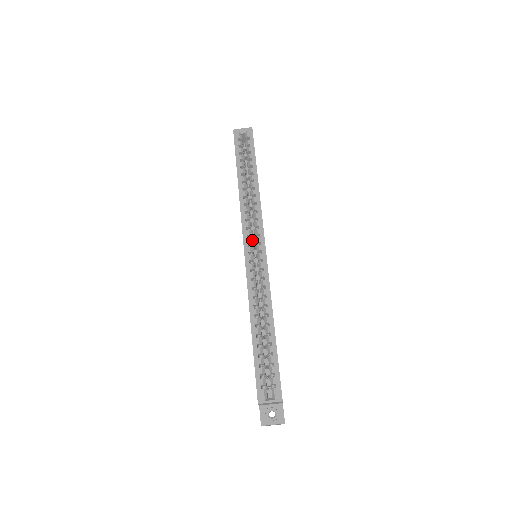
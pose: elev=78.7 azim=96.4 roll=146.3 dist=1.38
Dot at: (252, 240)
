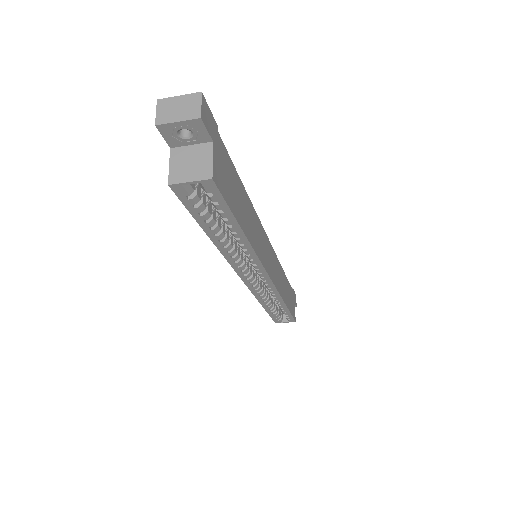
Dot at: (250, 266)
